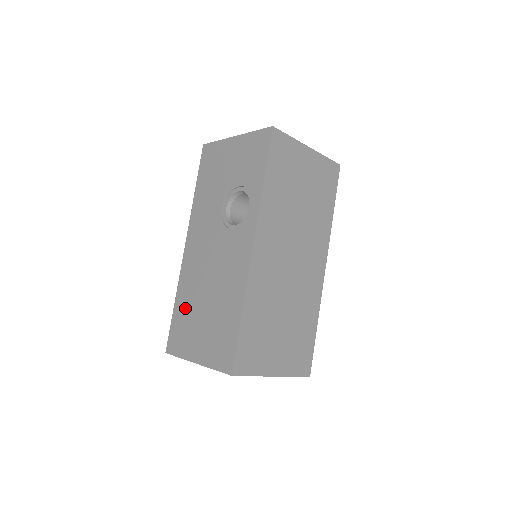
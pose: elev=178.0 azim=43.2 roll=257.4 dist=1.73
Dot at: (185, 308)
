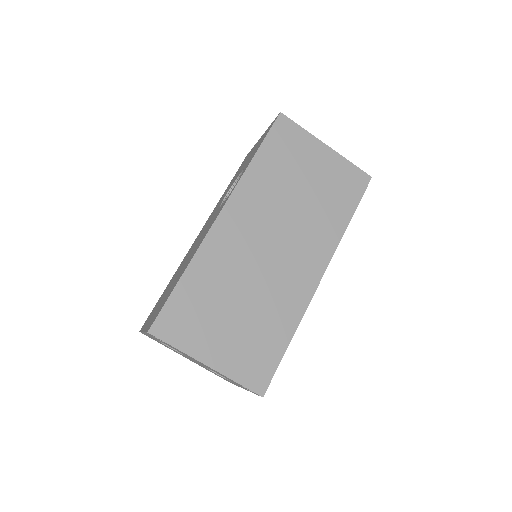
Dot at: (167, 287)
